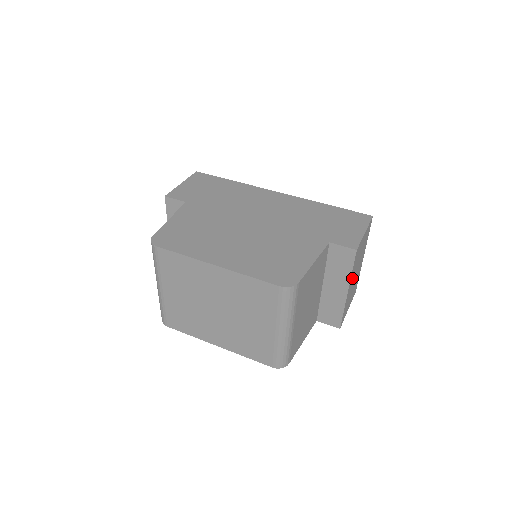
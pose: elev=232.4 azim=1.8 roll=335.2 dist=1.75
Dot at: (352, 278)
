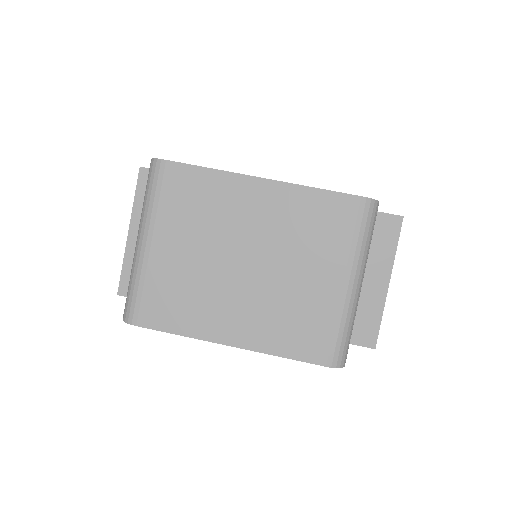
Dot at: occluded
